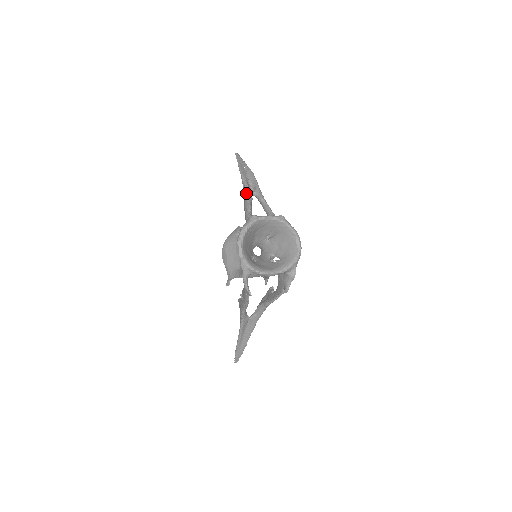
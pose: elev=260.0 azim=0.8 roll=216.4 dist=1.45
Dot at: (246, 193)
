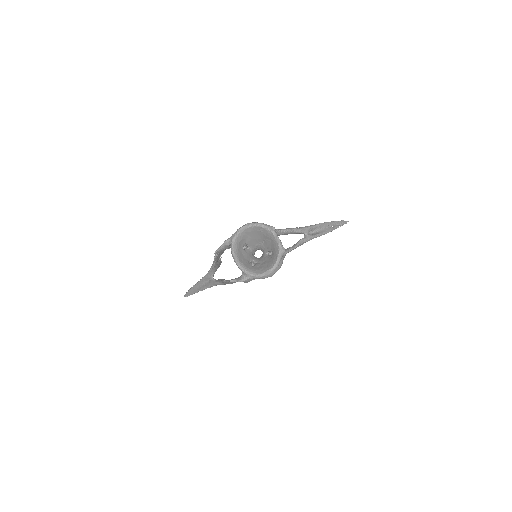
Dot at: (302, 227)
